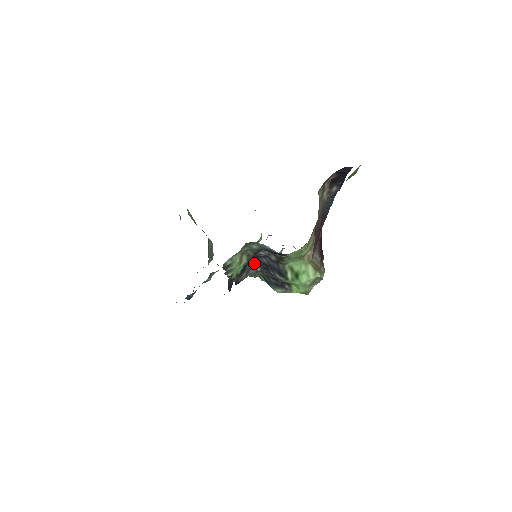
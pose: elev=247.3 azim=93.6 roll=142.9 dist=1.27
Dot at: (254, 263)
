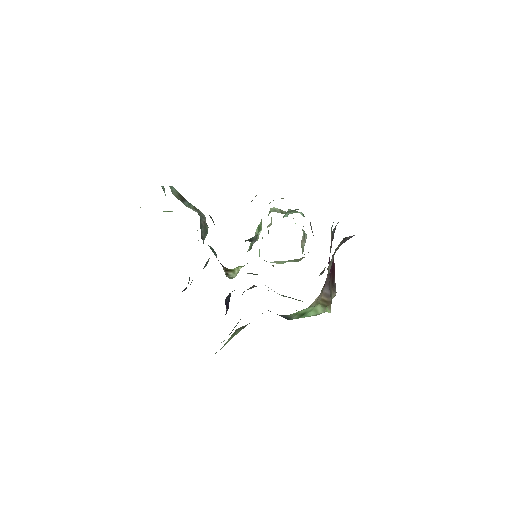
Dot at: occluded
